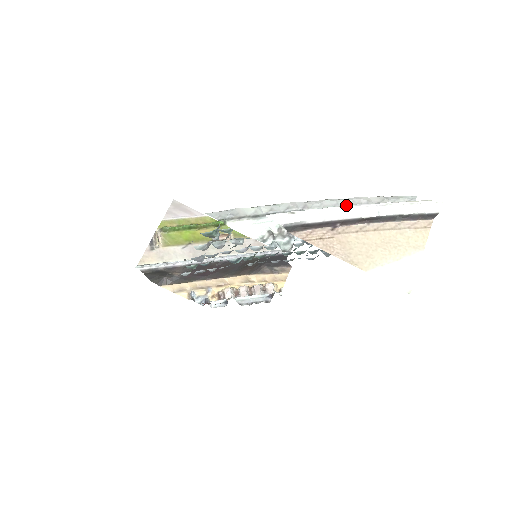
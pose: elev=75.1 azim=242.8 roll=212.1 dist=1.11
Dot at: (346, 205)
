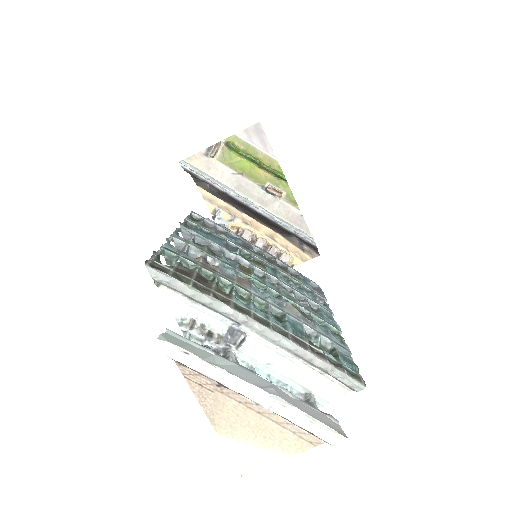
Dot at: (244, 381)
